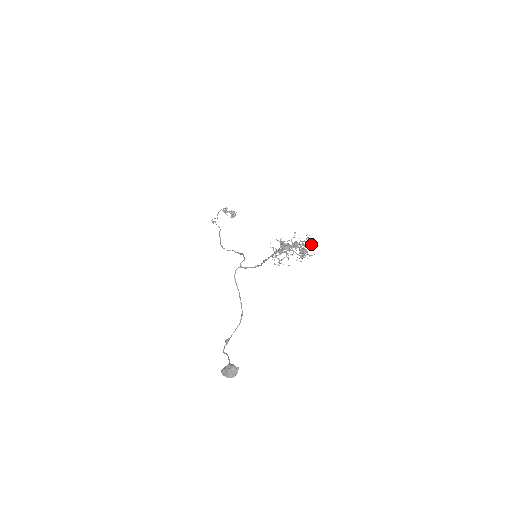
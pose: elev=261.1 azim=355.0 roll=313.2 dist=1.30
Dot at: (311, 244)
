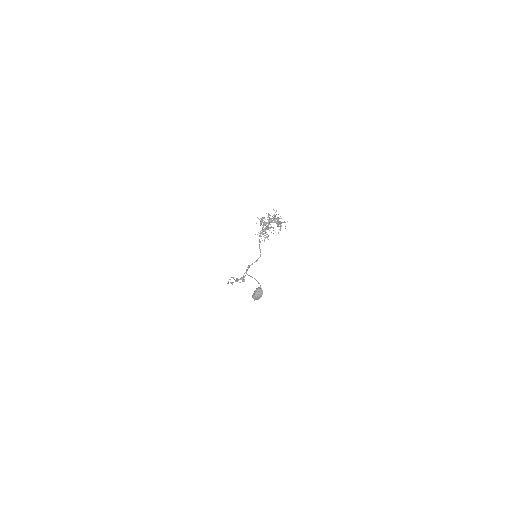
Dot at: occluded
